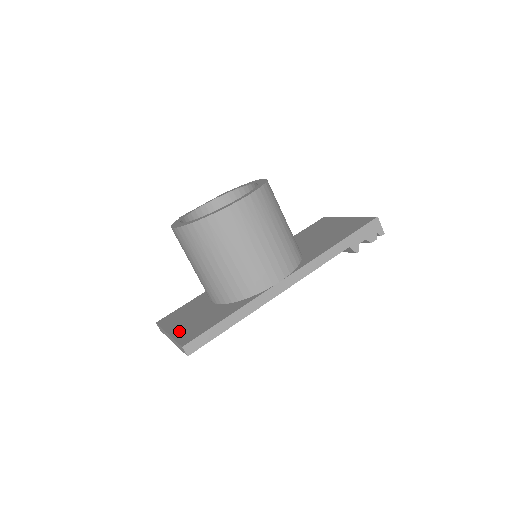
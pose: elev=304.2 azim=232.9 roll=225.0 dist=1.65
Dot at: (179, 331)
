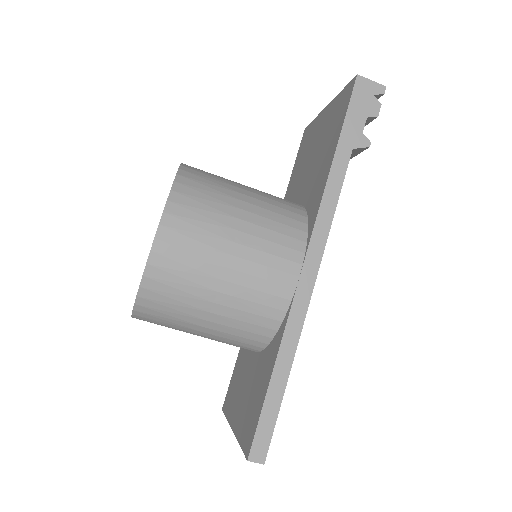
Dot at: (239, 424)
